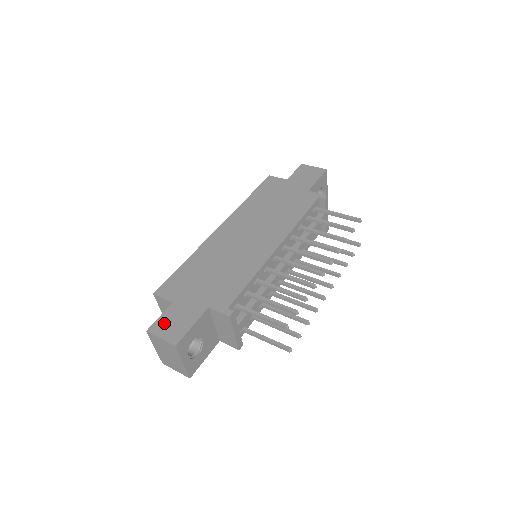
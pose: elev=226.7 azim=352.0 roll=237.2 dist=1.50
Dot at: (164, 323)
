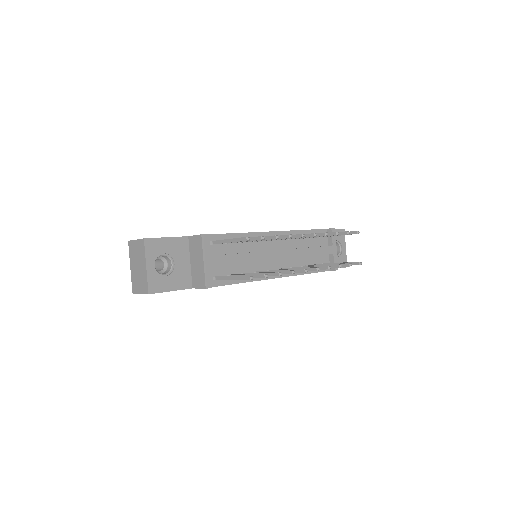
Dot at: occluded
